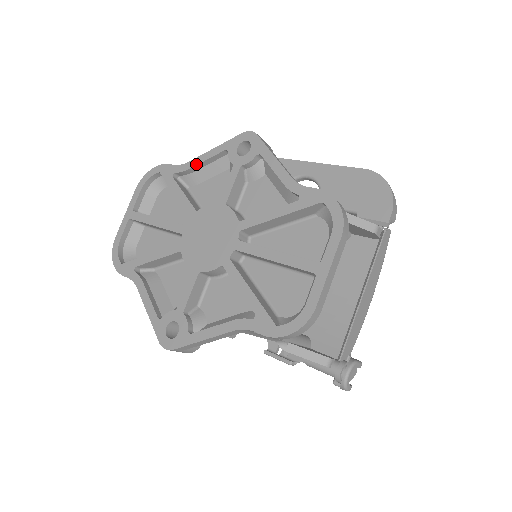
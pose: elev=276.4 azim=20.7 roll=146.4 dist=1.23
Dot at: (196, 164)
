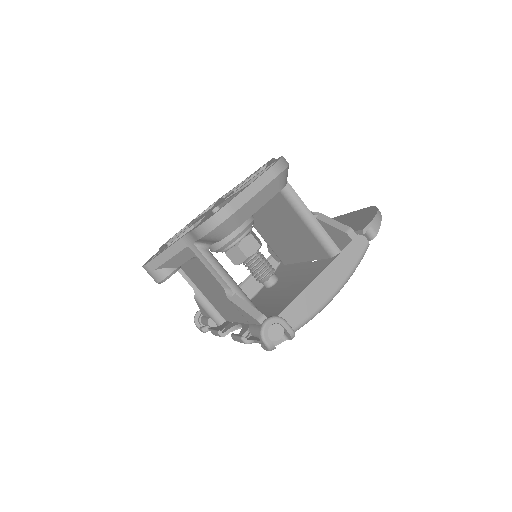
Dot at: (237, 186)
